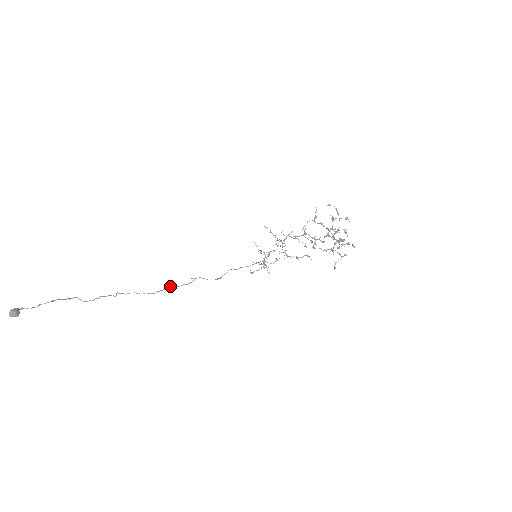
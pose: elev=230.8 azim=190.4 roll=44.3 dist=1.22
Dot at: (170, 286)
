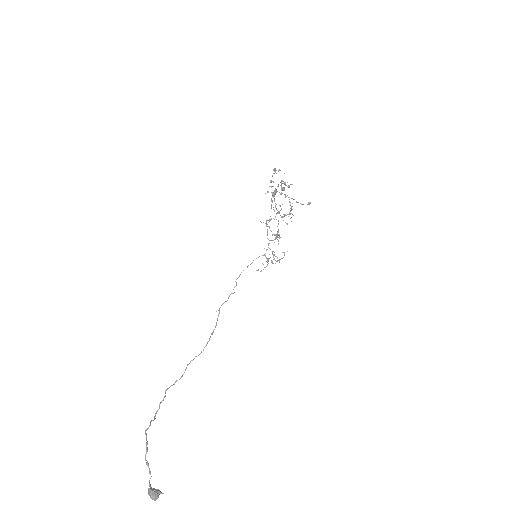
Dot at: (211, 334)
